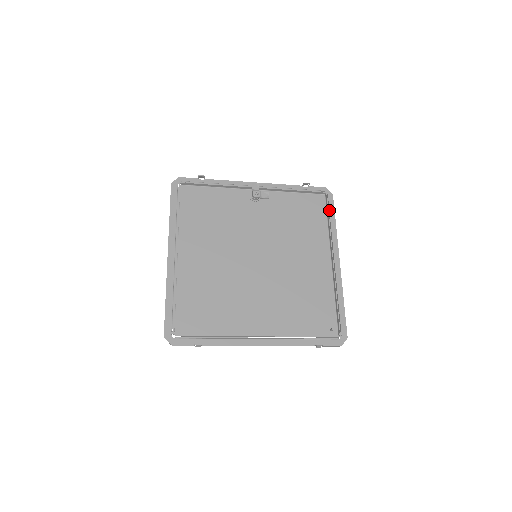
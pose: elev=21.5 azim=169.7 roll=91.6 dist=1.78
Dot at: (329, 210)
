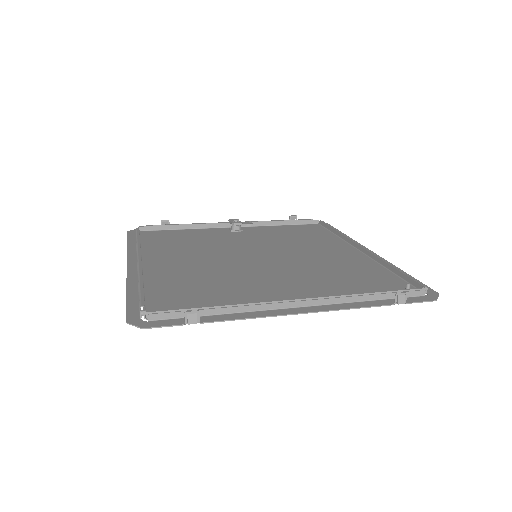
Dot at: (330, 226)
